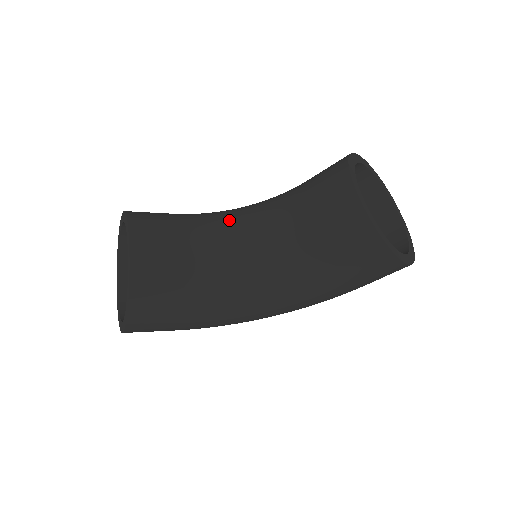
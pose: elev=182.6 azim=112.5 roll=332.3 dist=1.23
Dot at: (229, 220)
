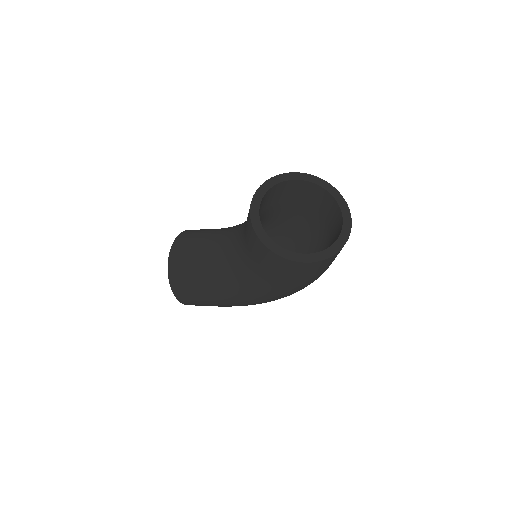
Dot at: (229, 232)
